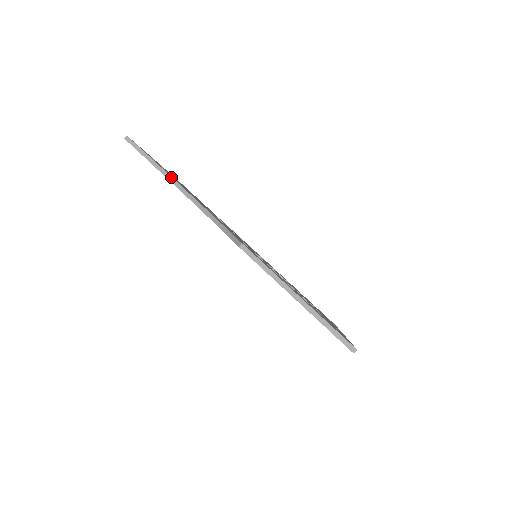
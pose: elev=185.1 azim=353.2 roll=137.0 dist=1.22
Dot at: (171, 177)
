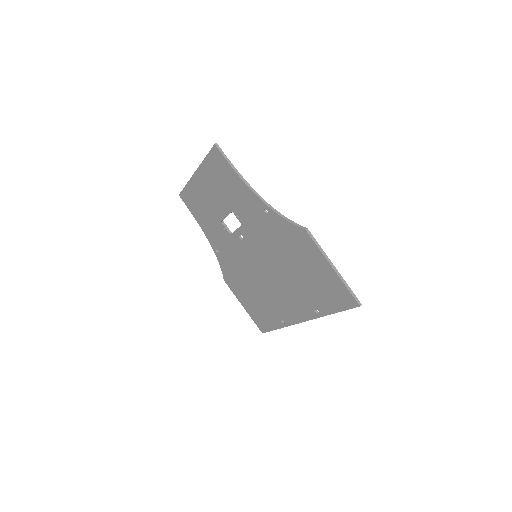
Dot at: (245, 180)
